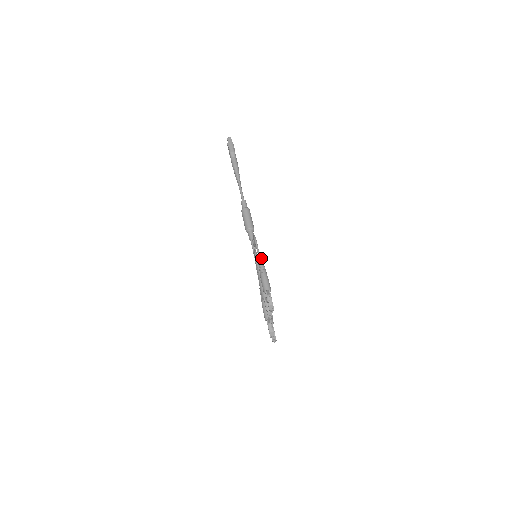
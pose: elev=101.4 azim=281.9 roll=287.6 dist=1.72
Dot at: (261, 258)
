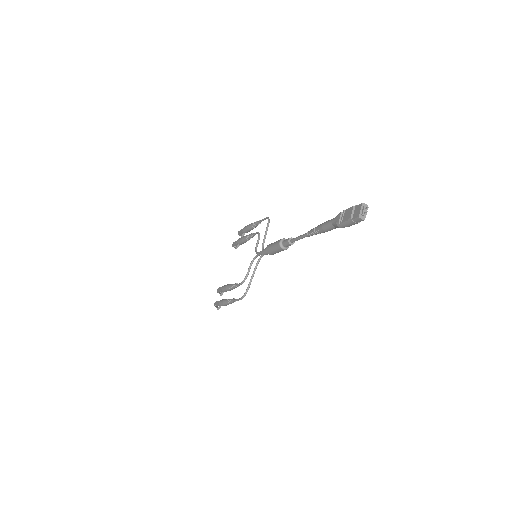
Dot at: occluded
